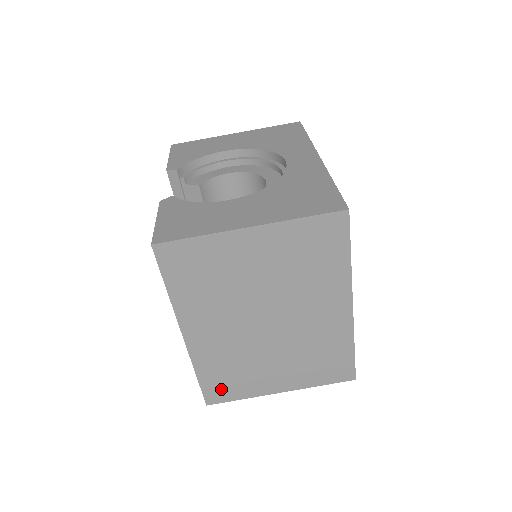
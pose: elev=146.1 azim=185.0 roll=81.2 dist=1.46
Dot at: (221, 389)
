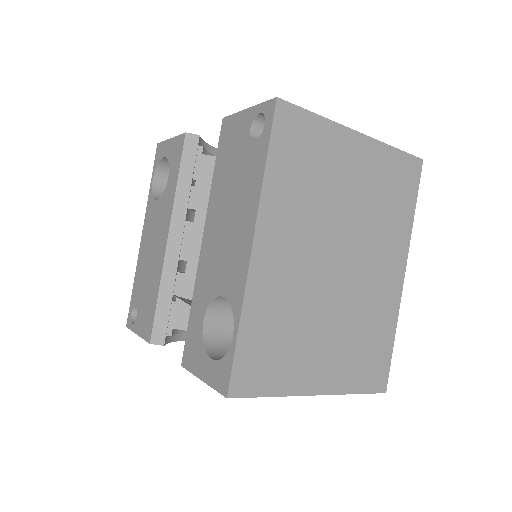
Dot at: (256, 367)
